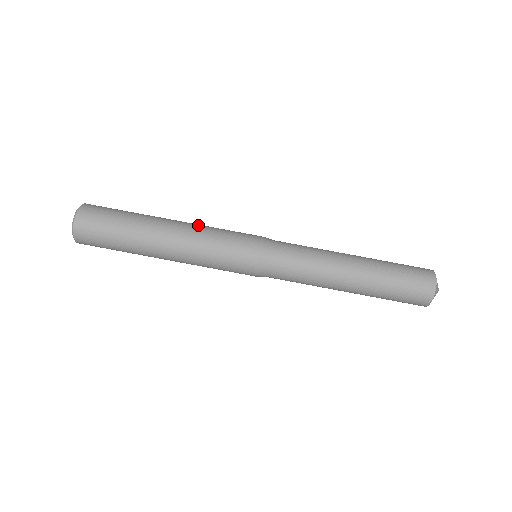
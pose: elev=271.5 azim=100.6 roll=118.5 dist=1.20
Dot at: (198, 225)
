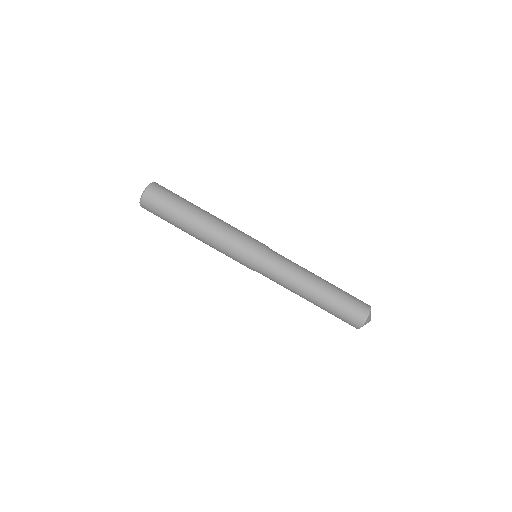
Dot at: (223, 224)
